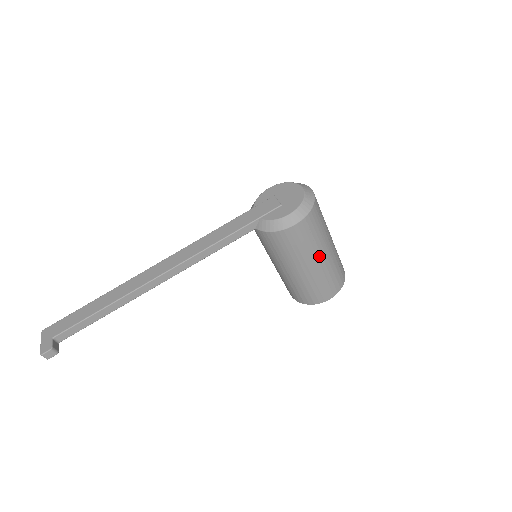
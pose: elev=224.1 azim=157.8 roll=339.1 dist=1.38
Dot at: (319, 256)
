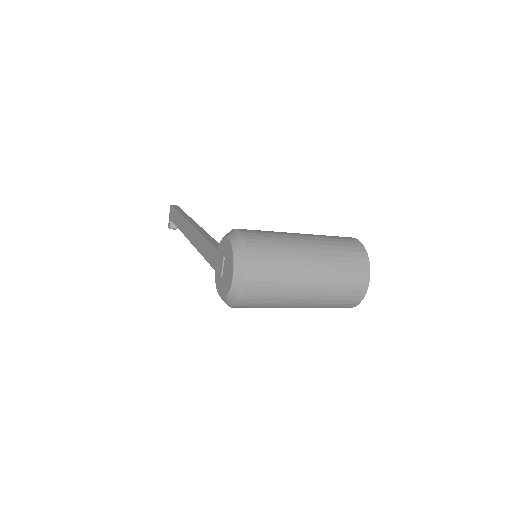
Dot at: occluded
